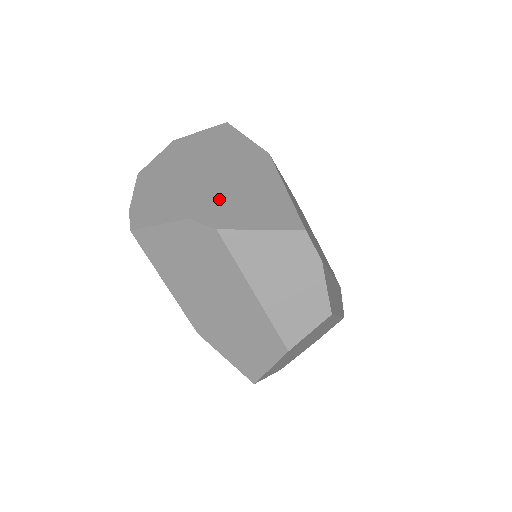
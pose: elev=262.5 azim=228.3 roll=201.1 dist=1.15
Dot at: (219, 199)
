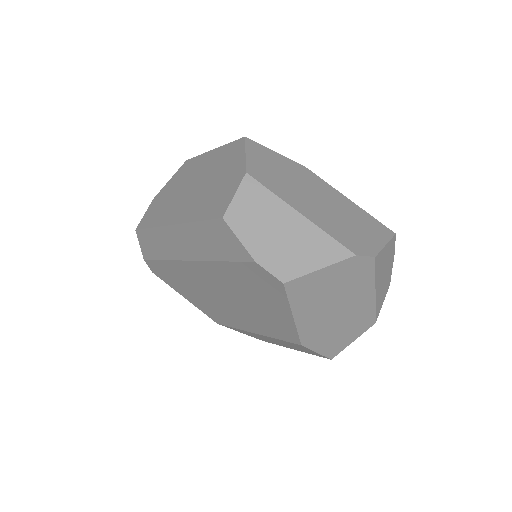
Dot at: (344, 228)
